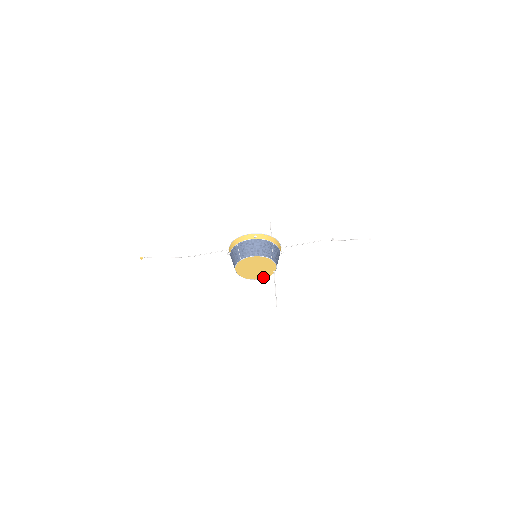
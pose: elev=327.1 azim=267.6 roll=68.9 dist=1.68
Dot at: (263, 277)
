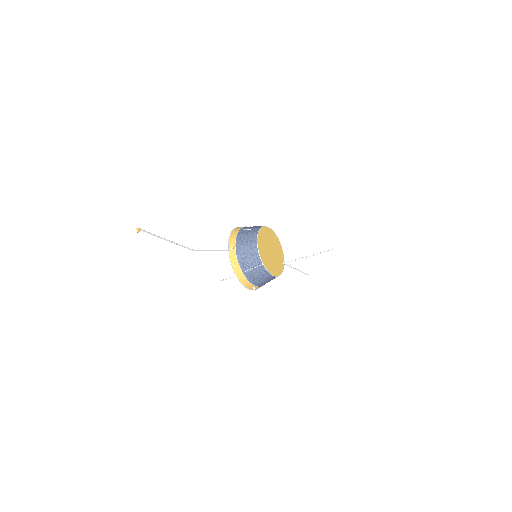
Dot at: (278, 273)
